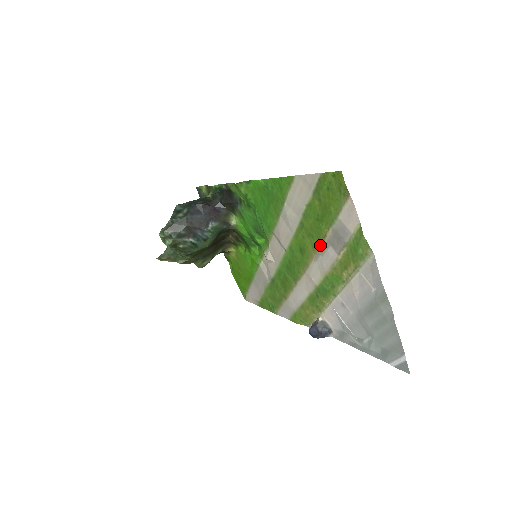
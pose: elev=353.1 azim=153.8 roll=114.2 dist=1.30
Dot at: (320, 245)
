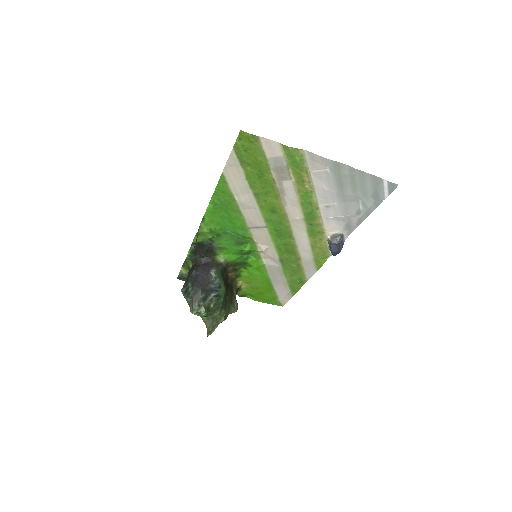
Dot at: (277, 190)
